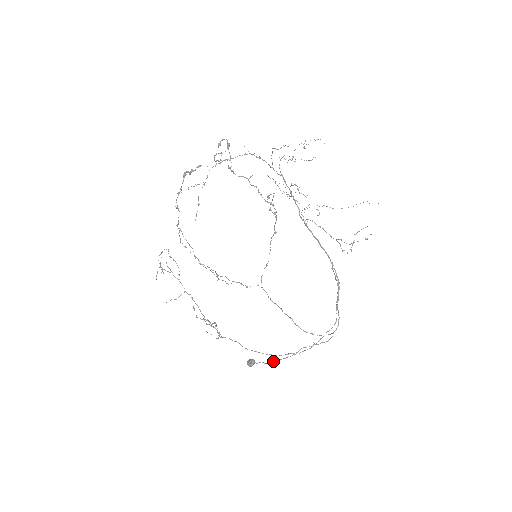
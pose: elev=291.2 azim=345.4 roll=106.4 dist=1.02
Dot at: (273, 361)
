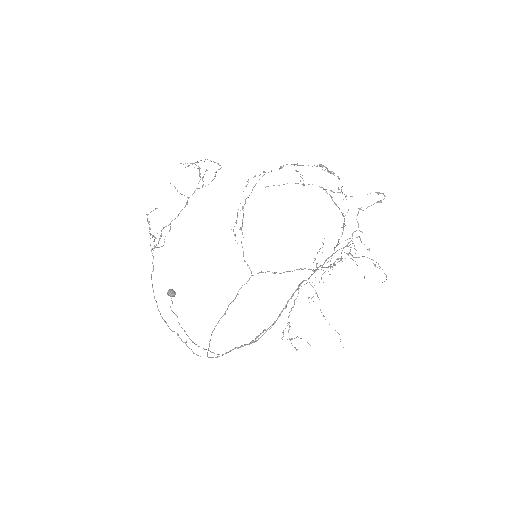
Dot at: (174, 313)
